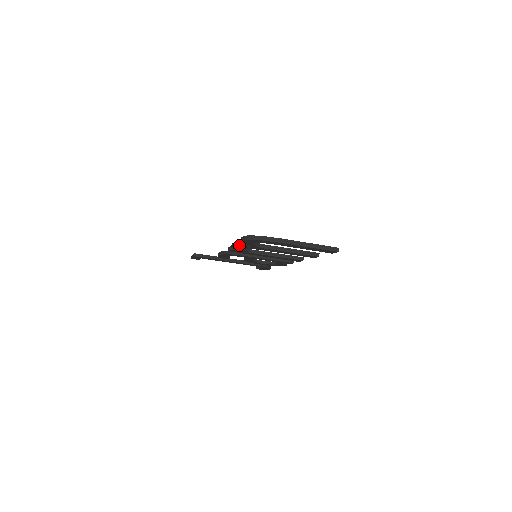
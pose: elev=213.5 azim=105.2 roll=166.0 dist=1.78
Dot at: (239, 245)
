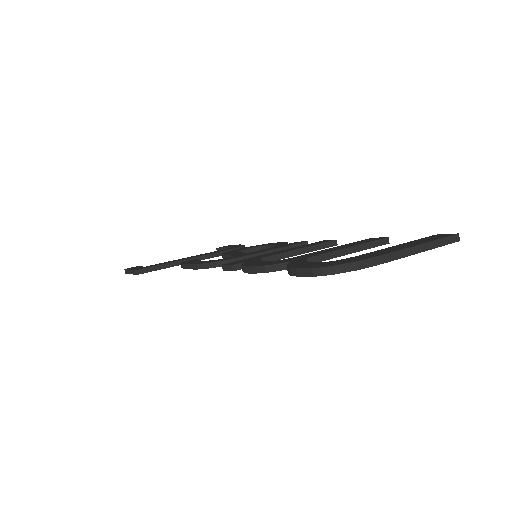
Dot at: (269, 271)
